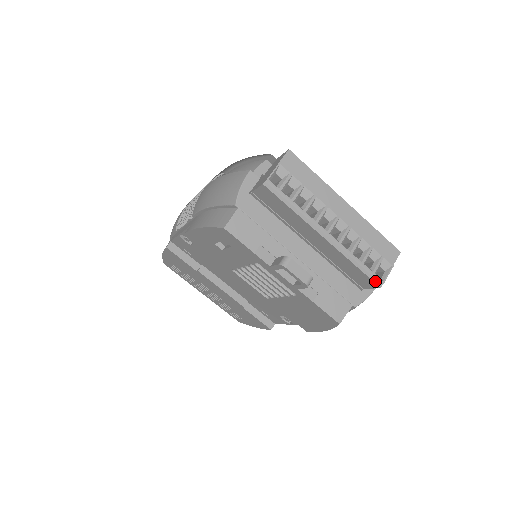
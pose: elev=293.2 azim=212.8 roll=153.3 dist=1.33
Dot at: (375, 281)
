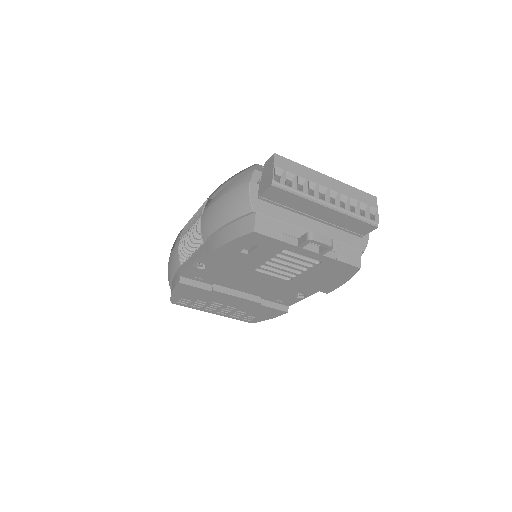
Dot at: (373, 224)
